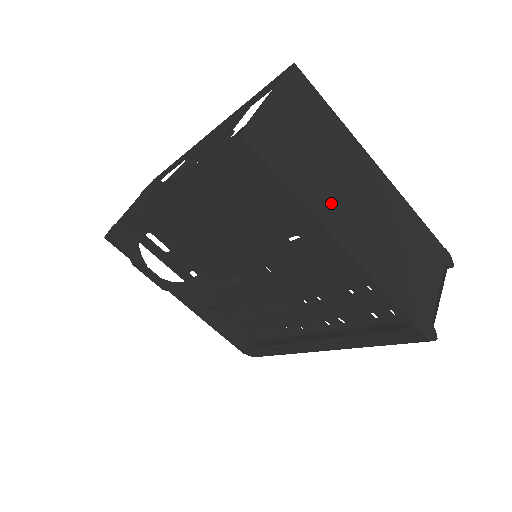
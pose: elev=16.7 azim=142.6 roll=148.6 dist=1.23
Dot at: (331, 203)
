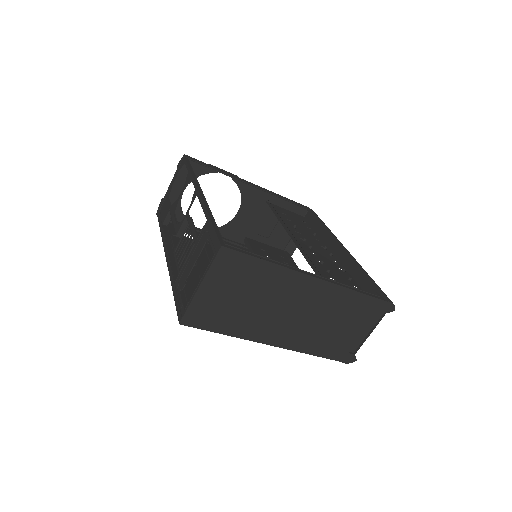
Dot at: (260, 326)
